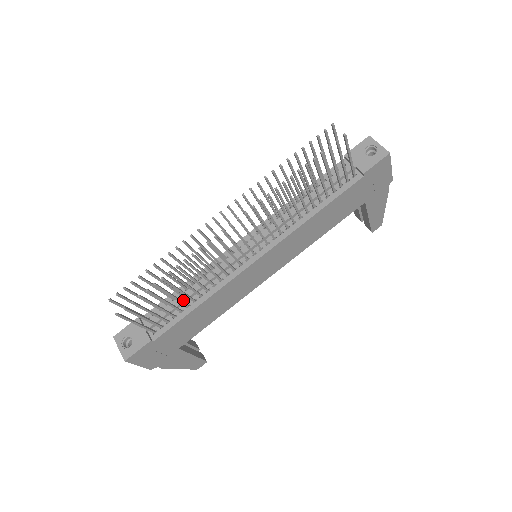
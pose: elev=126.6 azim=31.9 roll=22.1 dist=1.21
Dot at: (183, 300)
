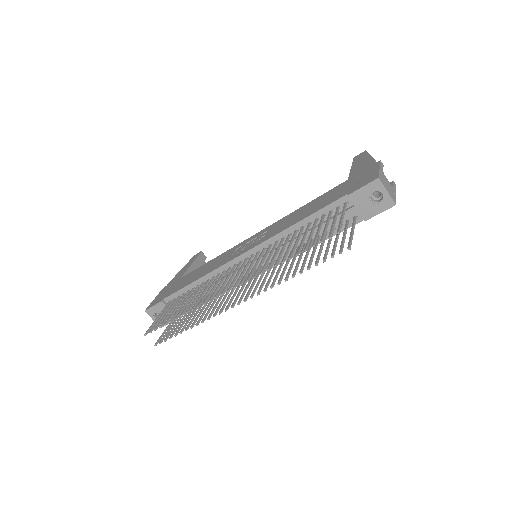
Dot at: occluded
